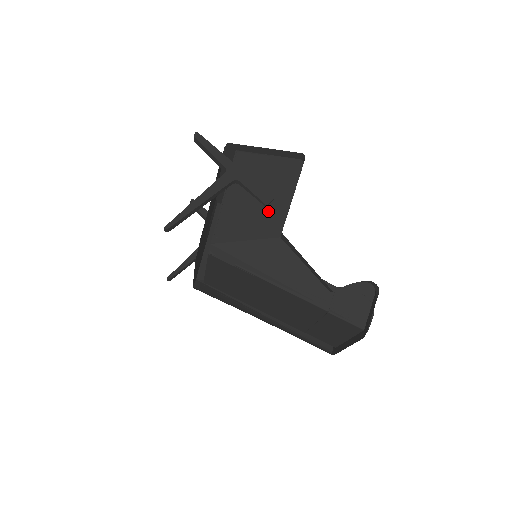
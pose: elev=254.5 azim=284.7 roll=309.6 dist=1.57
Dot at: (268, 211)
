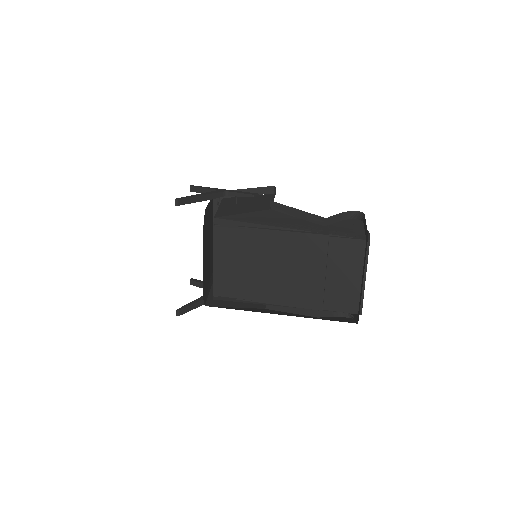
Dot at: (256, 205)
